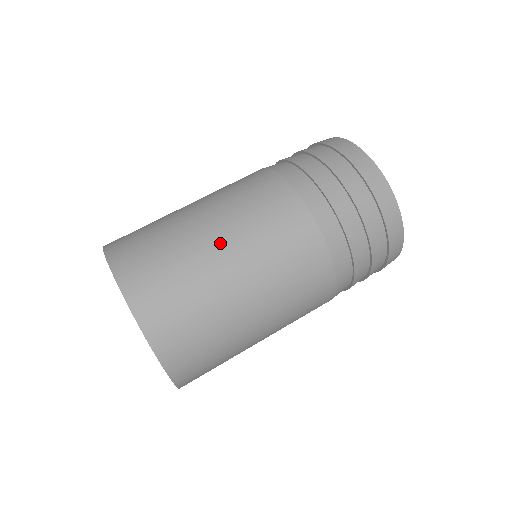
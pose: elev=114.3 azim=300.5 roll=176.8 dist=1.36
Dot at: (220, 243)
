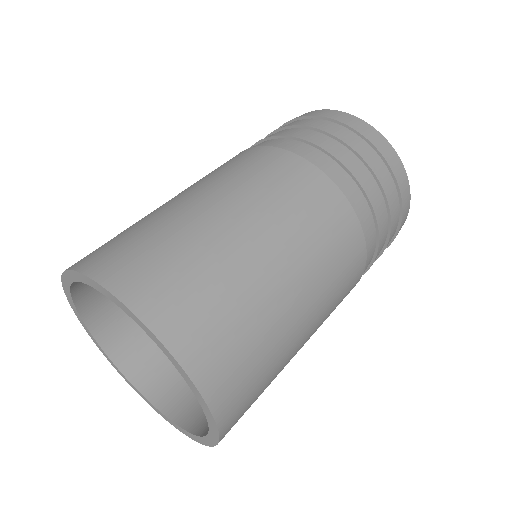
Dot at: (252, 233)
